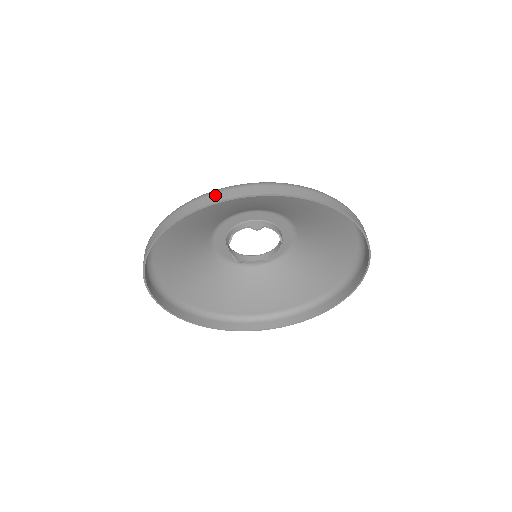
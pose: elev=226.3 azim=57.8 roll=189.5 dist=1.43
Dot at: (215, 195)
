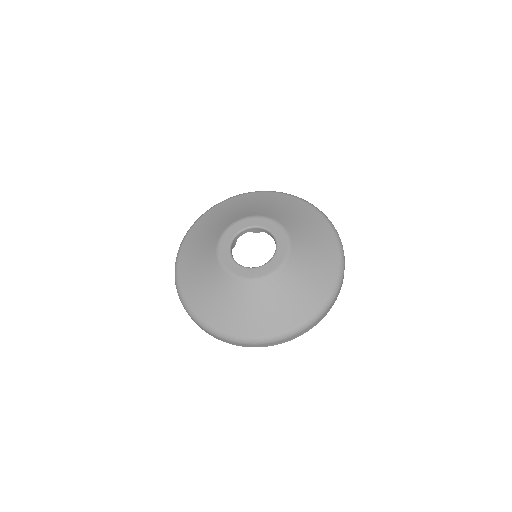
Dot at: (272, 344)
